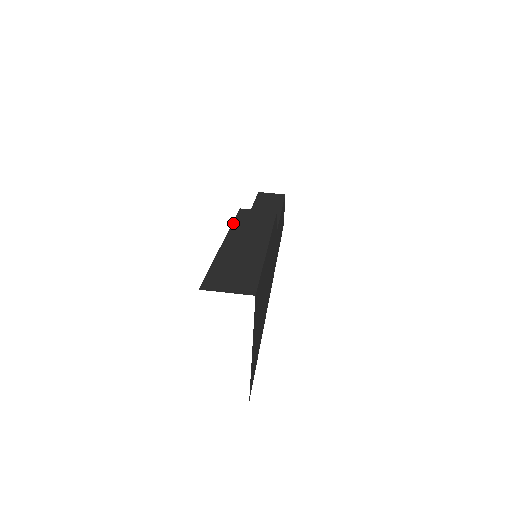
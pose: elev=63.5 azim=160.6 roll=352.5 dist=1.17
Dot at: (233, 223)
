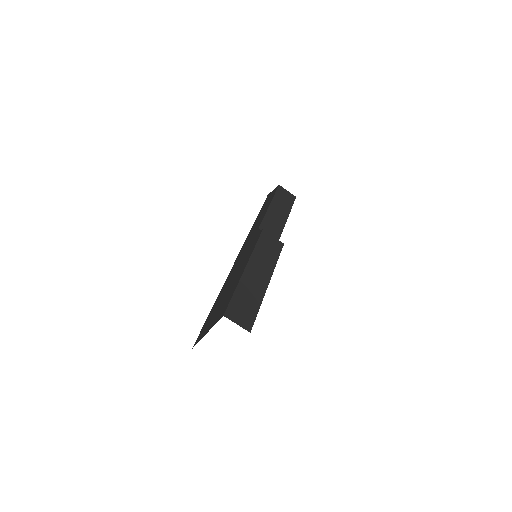
Dot at: (255, 248)
